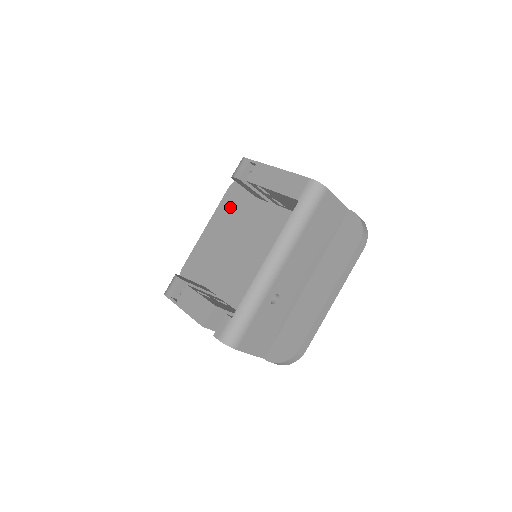
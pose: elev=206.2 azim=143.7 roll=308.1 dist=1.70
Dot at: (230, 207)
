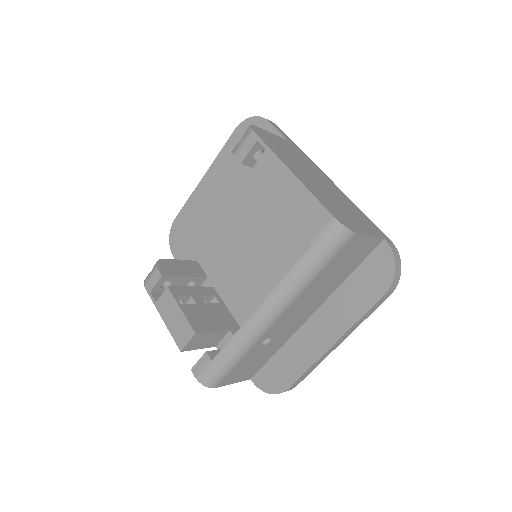
Dot at: (235, 159)
